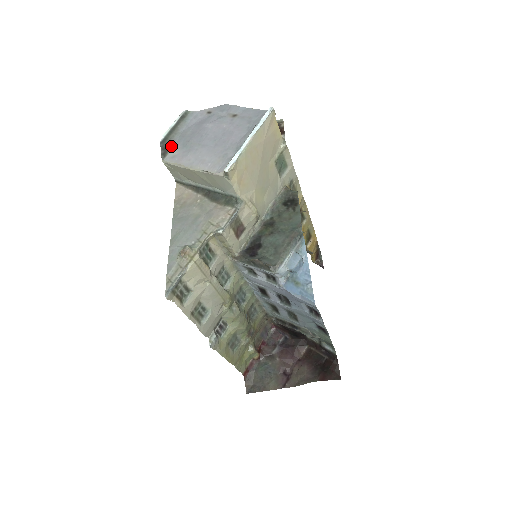
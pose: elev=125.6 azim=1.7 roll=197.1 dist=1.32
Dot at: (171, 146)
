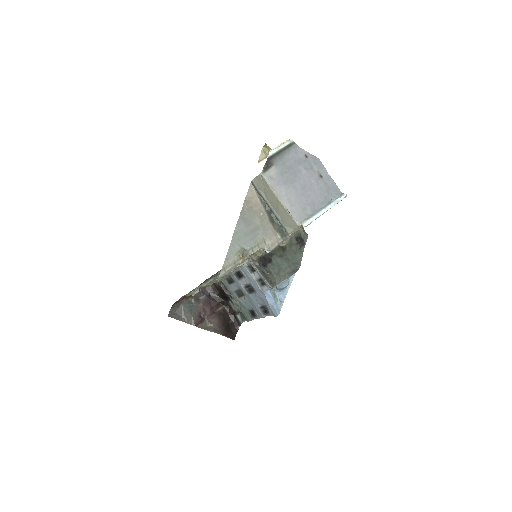
Dot at: (272, 166)
